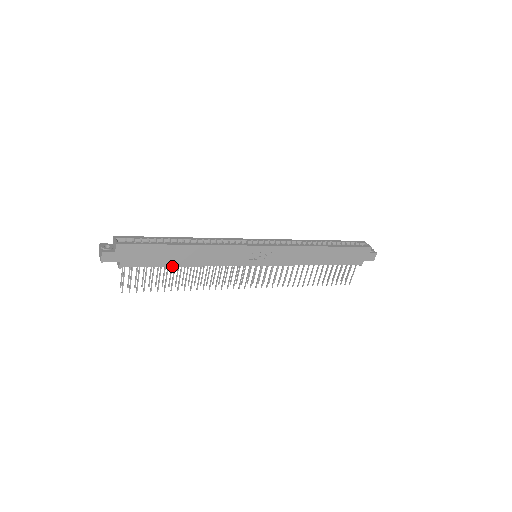
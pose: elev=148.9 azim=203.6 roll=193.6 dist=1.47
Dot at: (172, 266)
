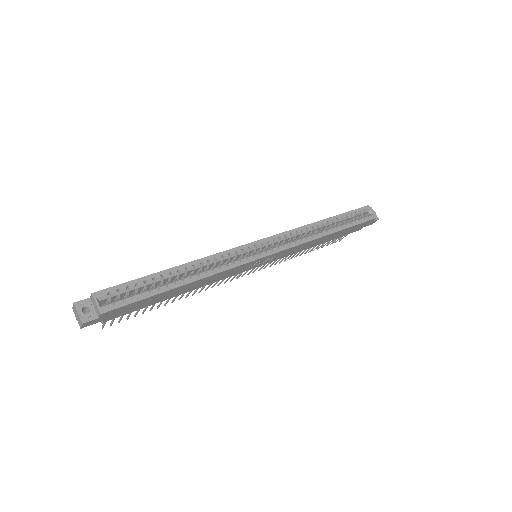
Dot at: (164, 300)
